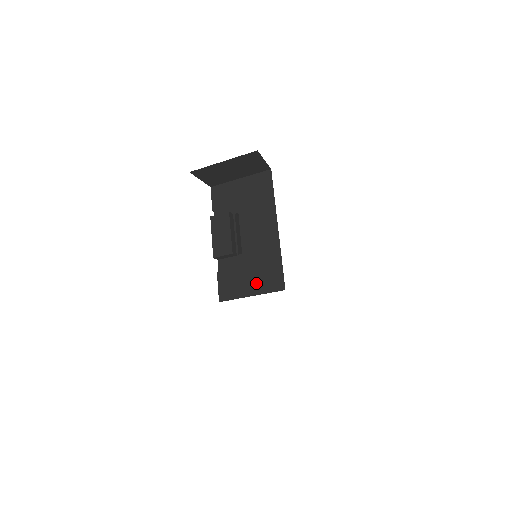
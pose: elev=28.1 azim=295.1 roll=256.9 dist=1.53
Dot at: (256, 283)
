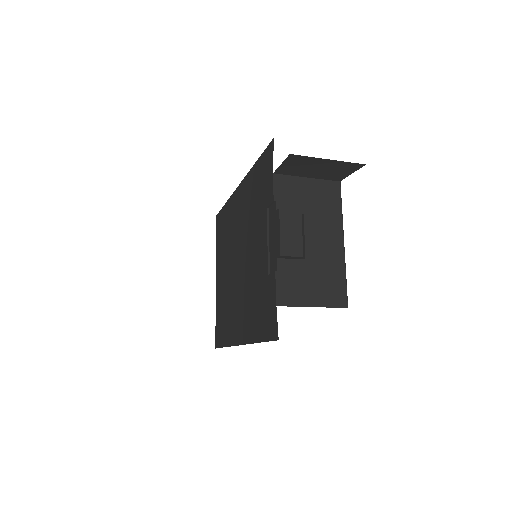
Dot at: (319, 294)
